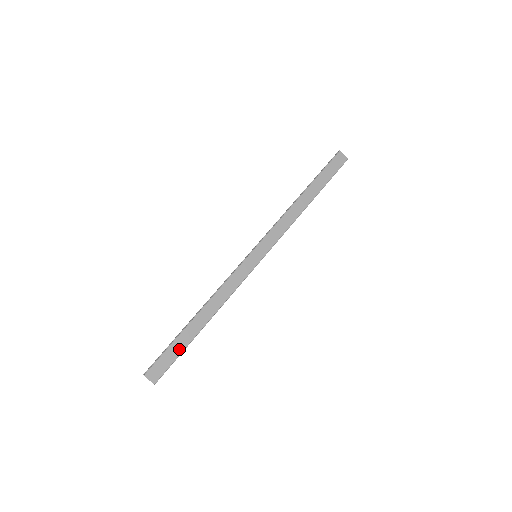
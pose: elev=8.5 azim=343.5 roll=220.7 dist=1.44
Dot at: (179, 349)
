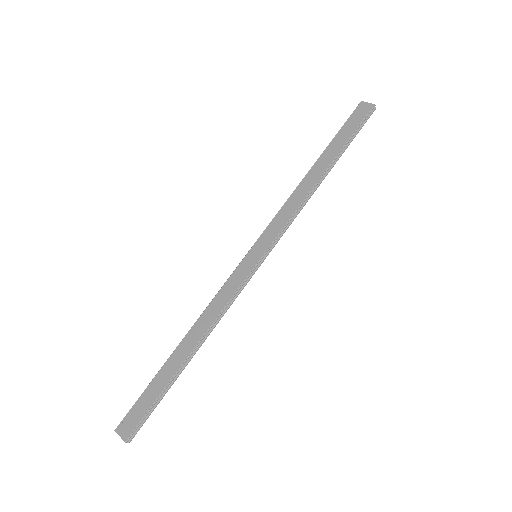
Dot at: (157, 391)
